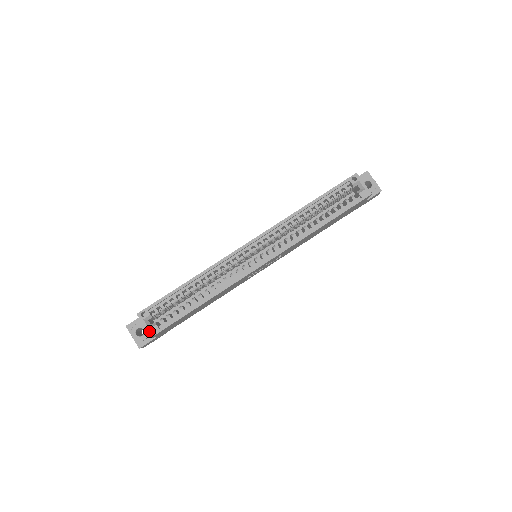
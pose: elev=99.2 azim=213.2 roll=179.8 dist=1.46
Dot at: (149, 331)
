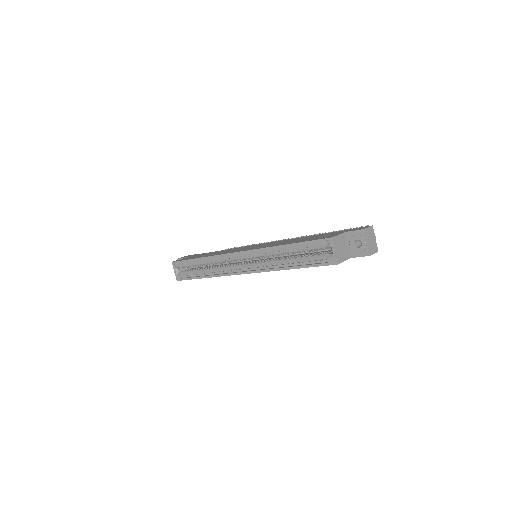
Dot at: (176, 276)
